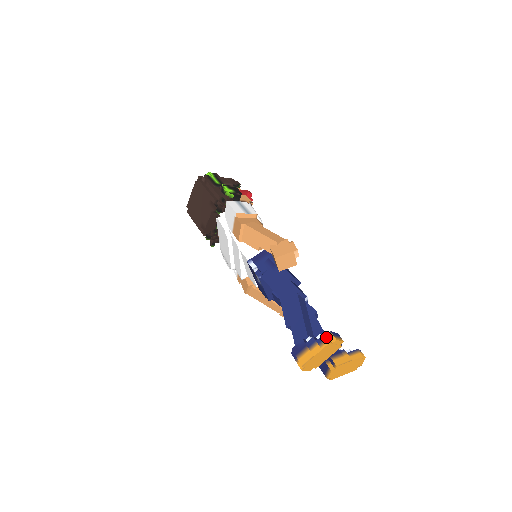
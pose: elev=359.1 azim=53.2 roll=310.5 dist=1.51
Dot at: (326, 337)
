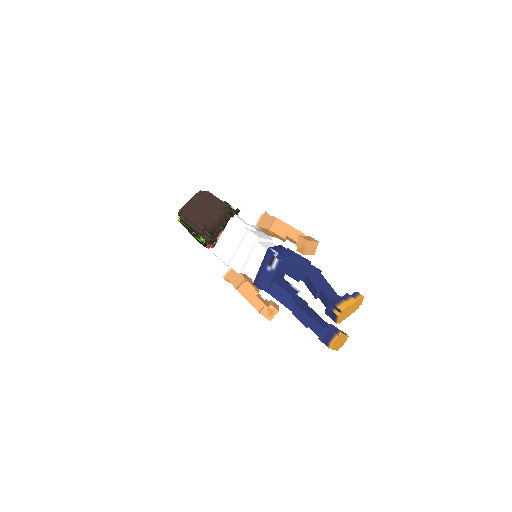
Dot at: (358, 293)
